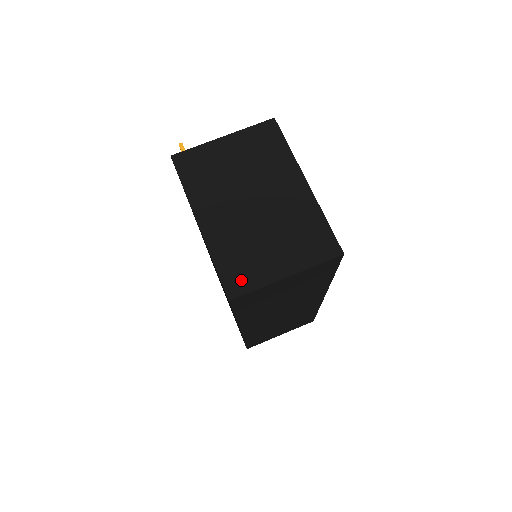
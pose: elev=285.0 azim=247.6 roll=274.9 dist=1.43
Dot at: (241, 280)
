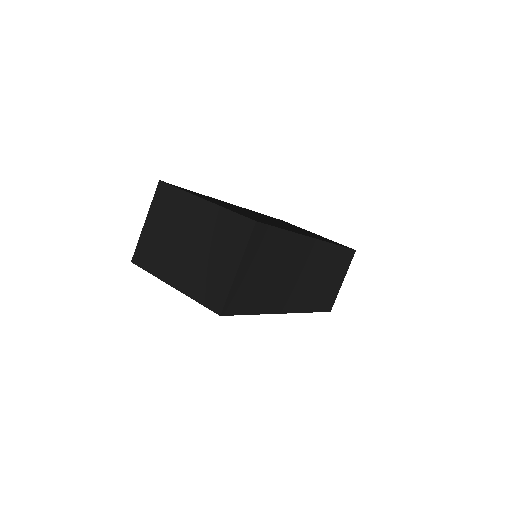
Dot at: (217, 297)
